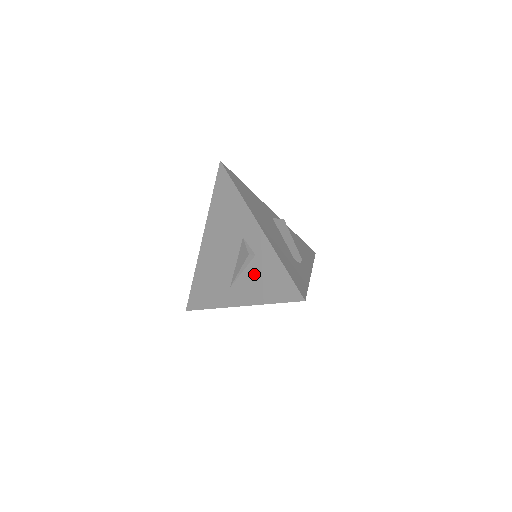
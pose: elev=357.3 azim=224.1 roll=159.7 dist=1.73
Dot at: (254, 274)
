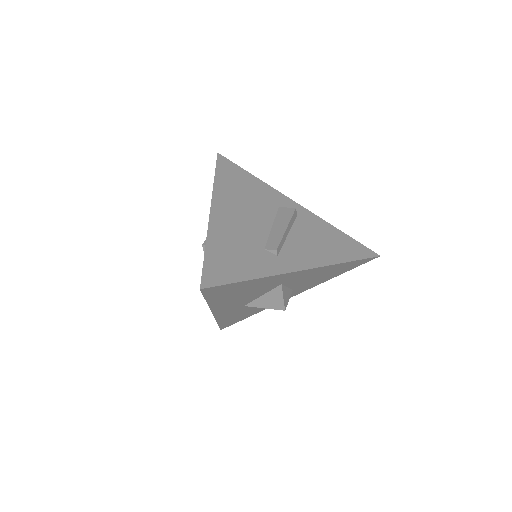
Dot at: occluded
